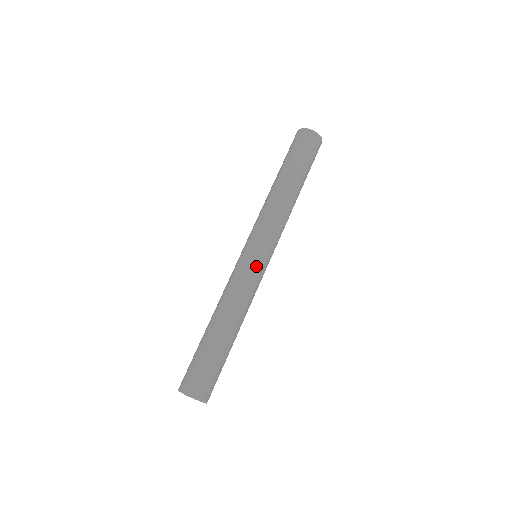
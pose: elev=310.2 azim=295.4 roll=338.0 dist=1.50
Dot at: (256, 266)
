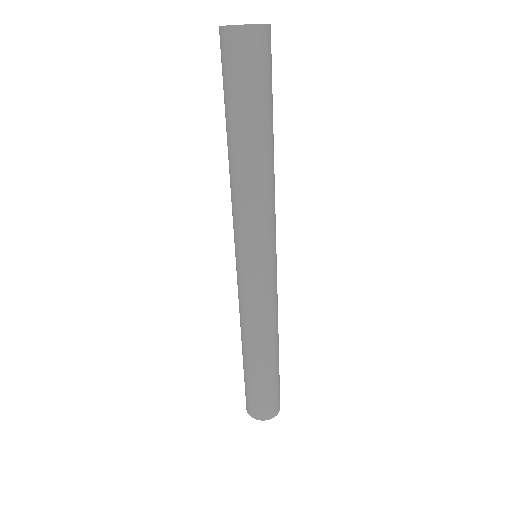
Dot at: (268, 279)
